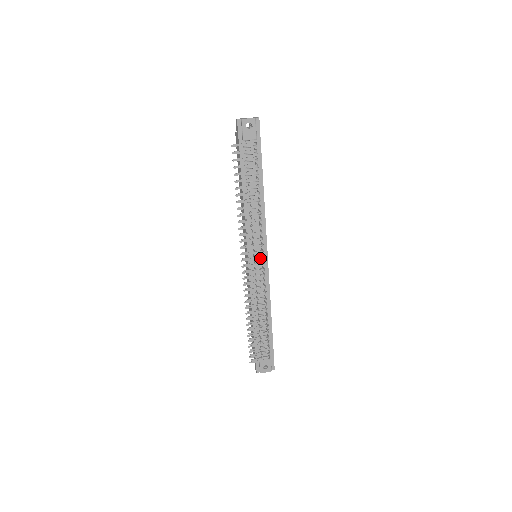
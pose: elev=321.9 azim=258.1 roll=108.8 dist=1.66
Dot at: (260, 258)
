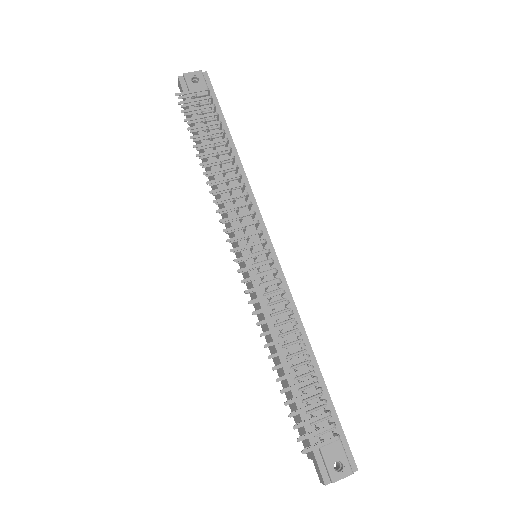
Dot at: (260, 242)
